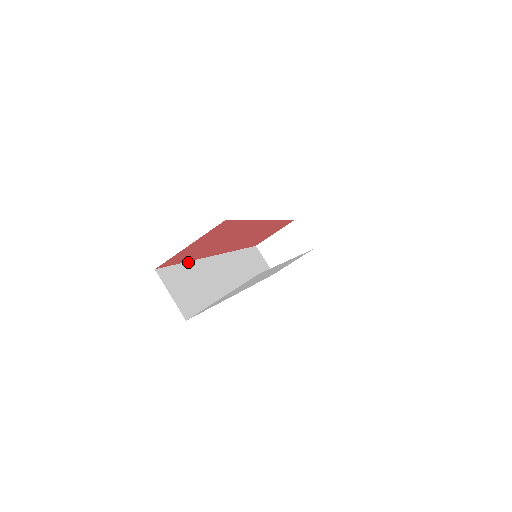
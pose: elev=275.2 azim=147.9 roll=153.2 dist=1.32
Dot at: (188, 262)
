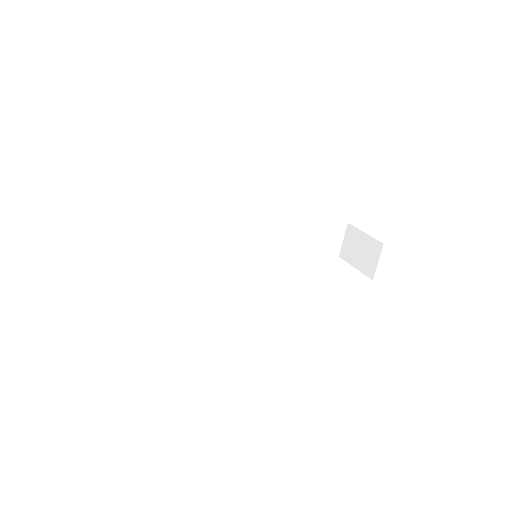
Dot at: (173, 224)
